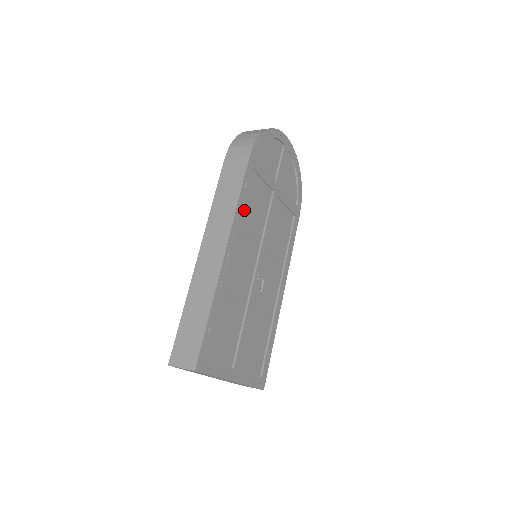
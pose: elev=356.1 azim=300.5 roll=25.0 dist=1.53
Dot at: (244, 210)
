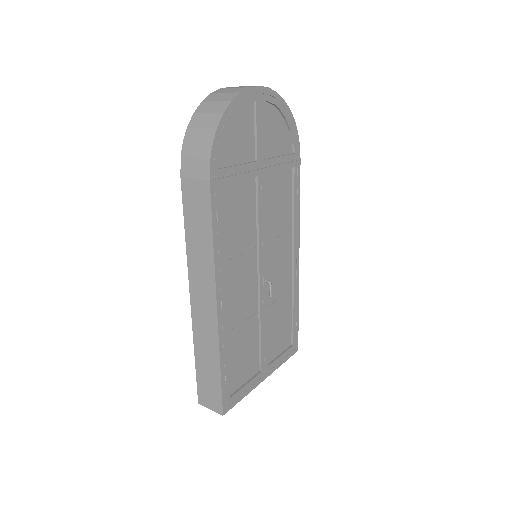
Dot at: (225, 239)
